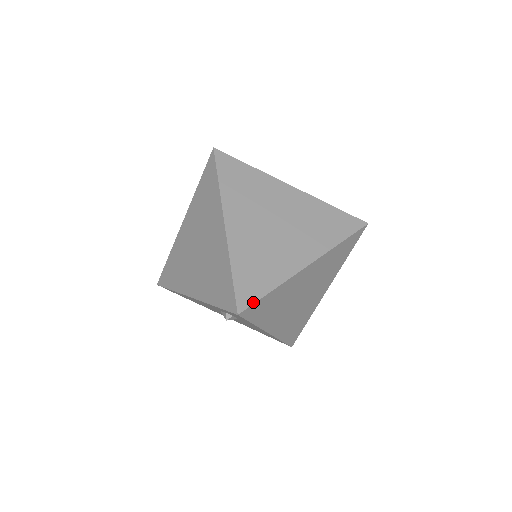
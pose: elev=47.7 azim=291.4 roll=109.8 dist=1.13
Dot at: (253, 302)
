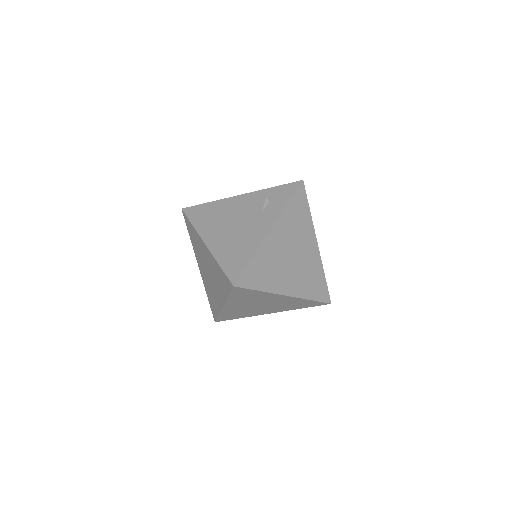
Dot at: (306, 194)
